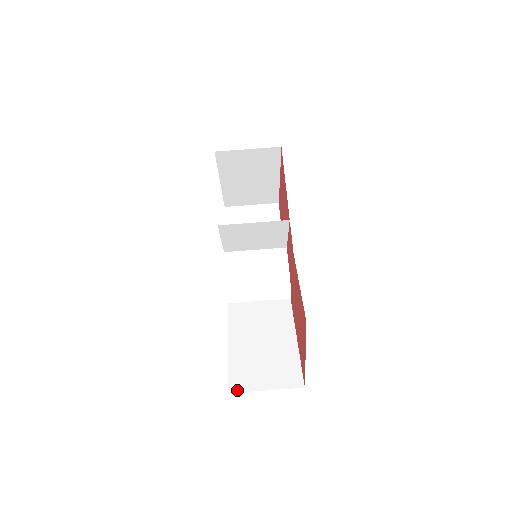
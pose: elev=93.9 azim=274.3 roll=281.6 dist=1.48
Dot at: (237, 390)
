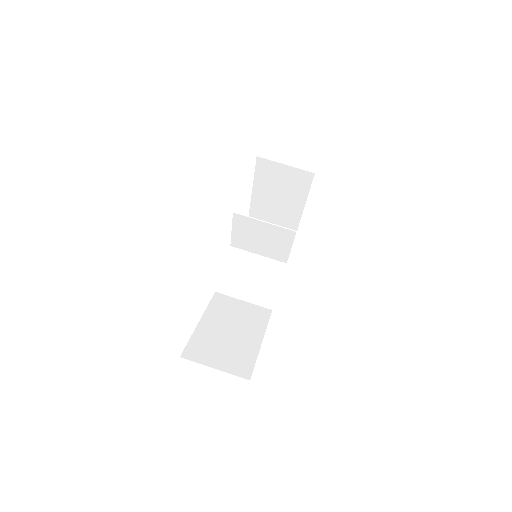
Dot at: (189, 358)
